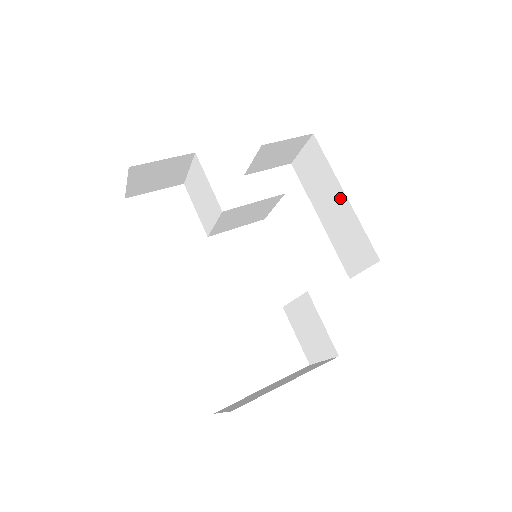
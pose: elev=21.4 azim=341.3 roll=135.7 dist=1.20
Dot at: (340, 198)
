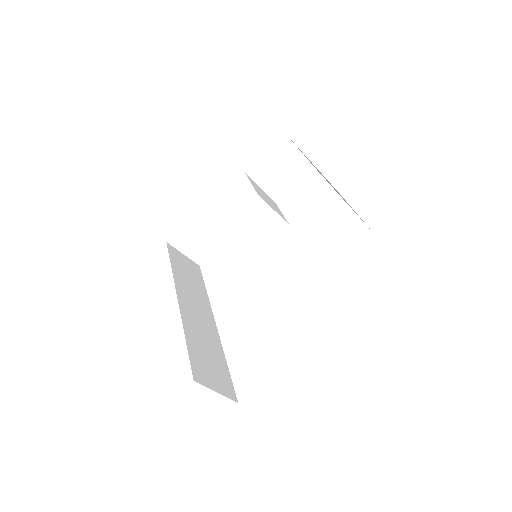
Dot at: occluded
